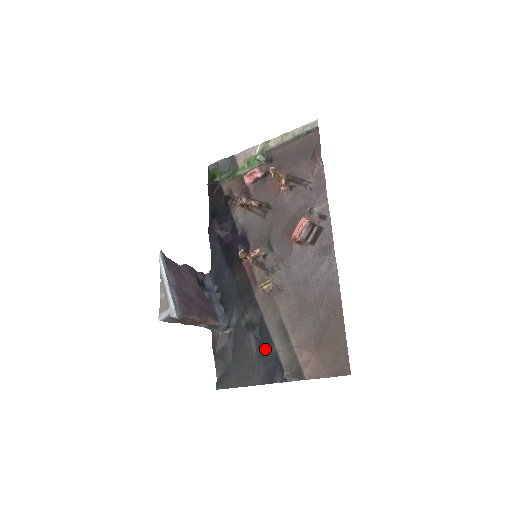
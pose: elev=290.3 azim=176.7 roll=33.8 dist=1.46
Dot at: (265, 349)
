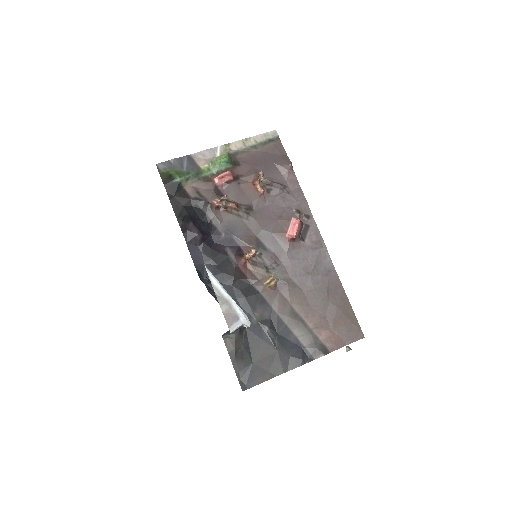
Dot at: (284, 339)
